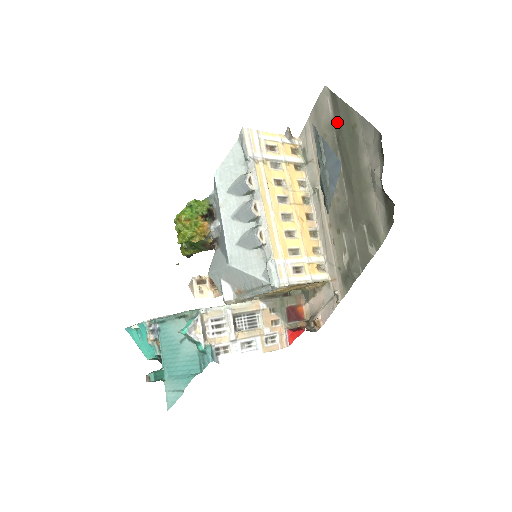
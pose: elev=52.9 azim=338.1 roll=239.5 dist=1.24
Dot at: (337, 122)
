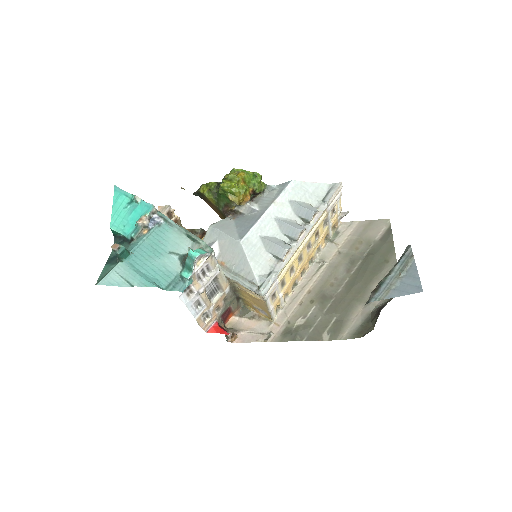
Dot at: (378, 246)
